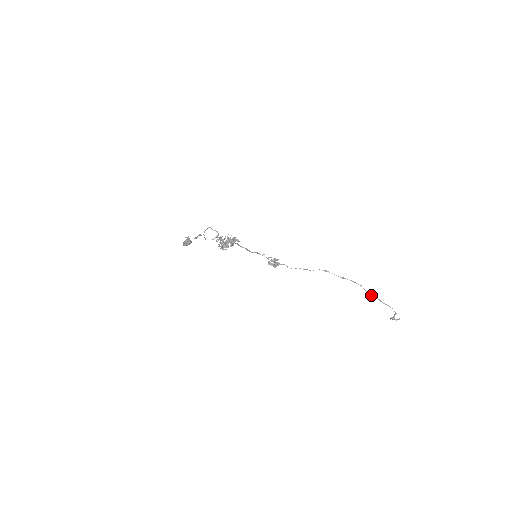
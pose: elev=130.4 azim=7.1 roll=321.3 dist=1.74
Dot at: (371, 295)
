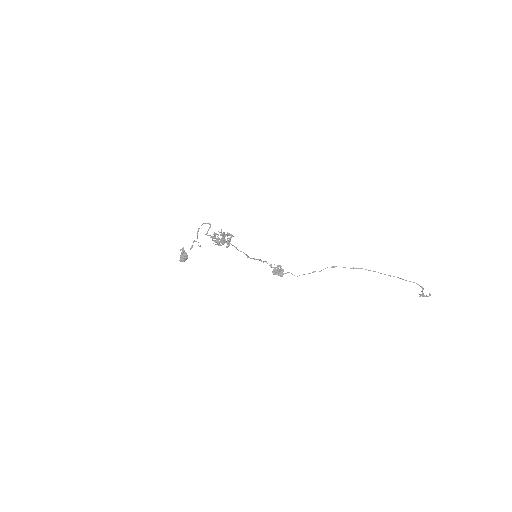
Dot at: (388, 275)
